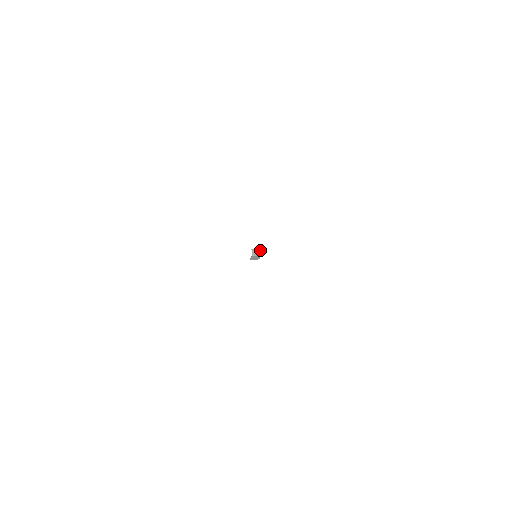
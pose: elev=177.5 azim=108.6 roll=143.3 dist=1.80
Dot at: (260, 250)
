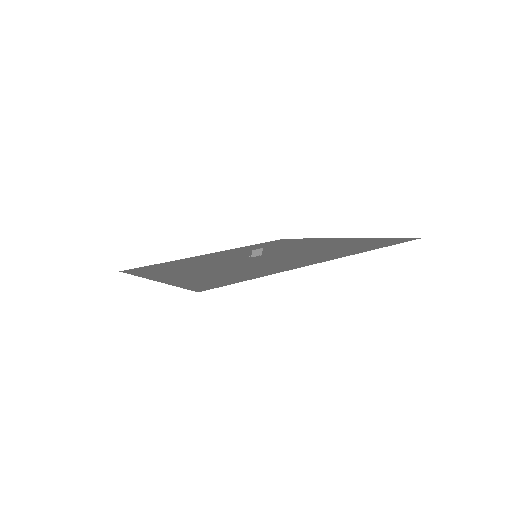
Dot at: (262, 249)
